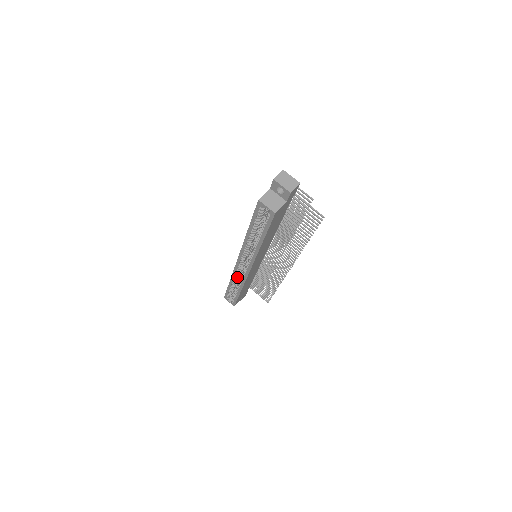
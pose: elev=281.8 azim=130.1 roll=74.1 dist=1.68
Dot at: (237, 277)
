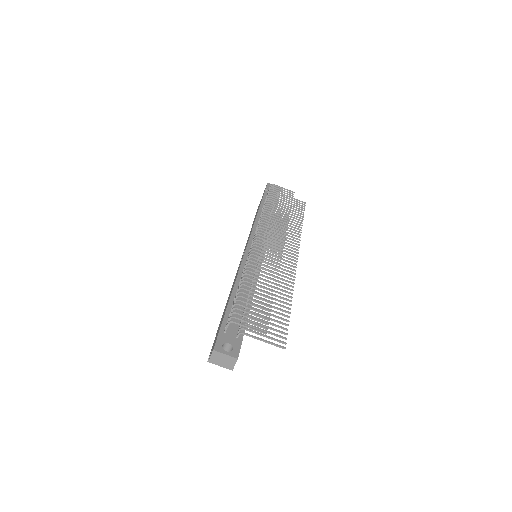
Dot at: occluded
